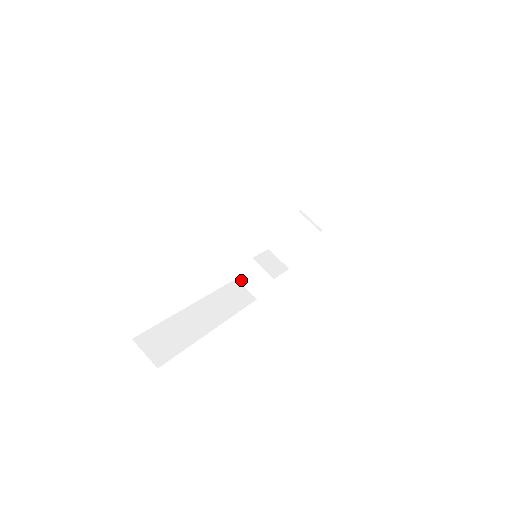
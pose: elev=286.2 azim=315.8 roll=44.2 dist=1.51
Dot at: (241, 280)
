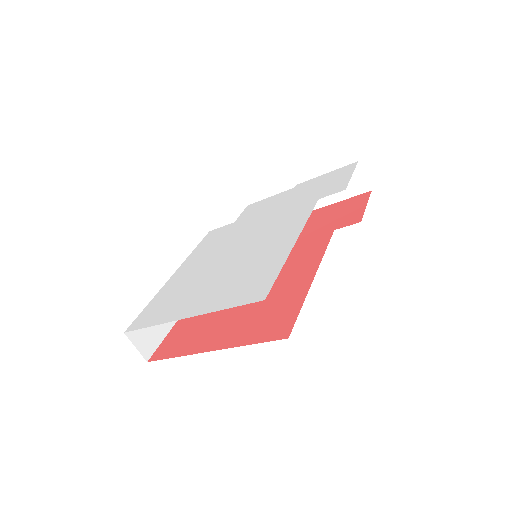
Dot at: occluded
